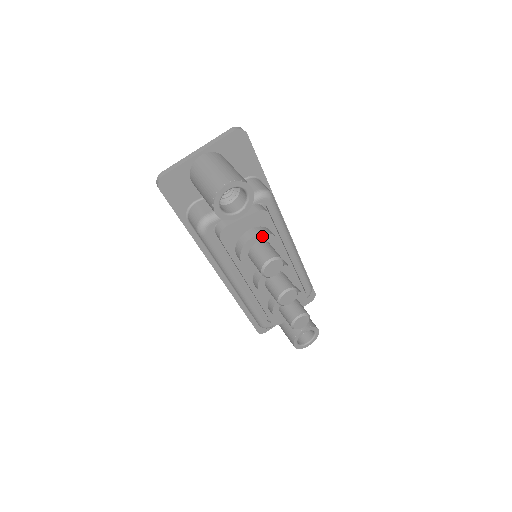
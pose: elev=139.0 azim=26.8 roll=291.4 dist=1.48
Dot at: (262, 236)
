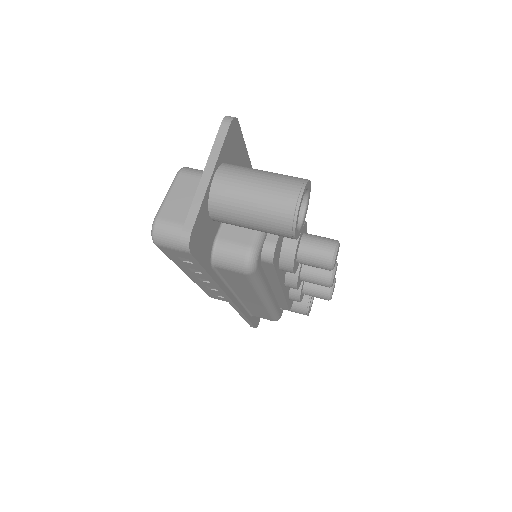
Dot at: (302, 230)
